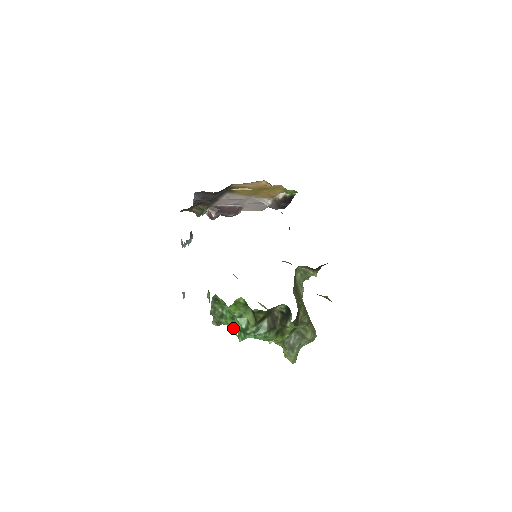
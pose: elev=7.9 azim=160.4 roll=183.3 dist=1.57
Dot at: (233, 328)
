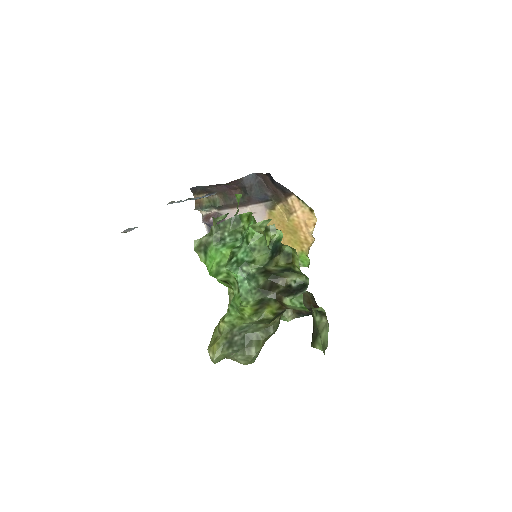
Dot at: (215, 261)
